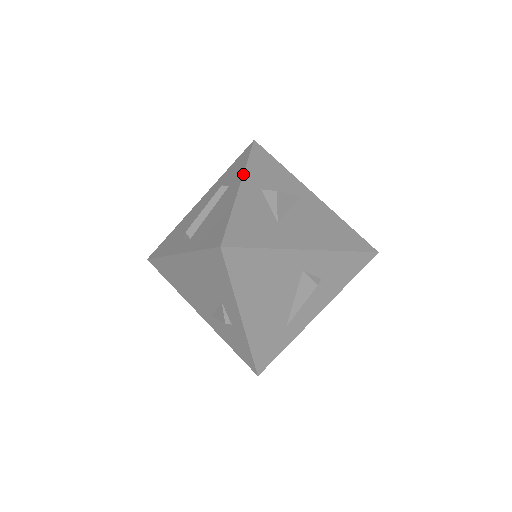
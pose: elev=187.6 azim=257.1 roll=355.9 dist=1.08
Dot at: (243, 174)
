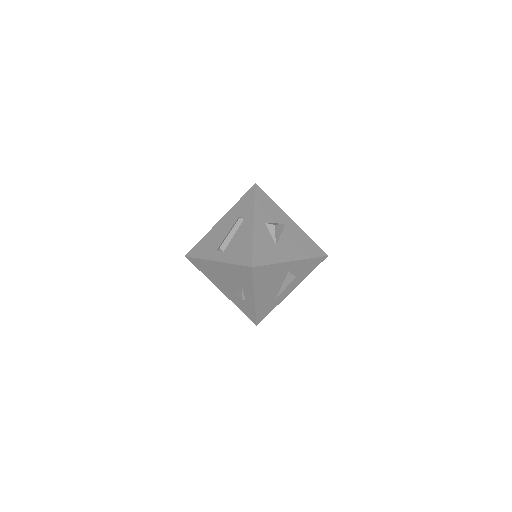
Dot at: (254, 213)
